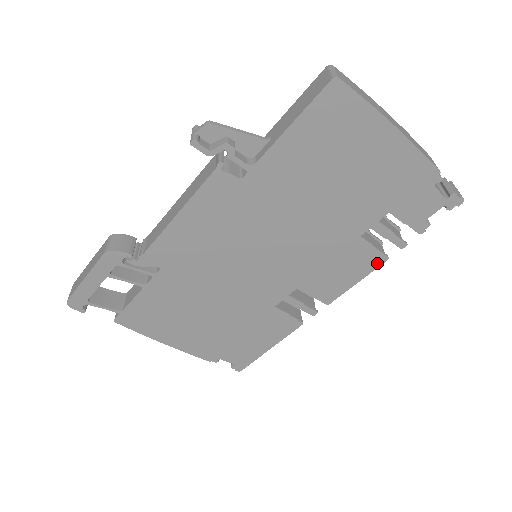
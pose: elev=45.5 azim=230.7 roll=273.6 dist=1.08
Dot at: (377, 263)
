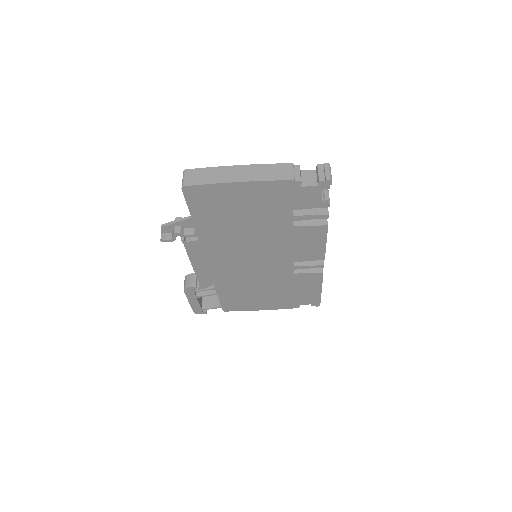
Dot at: (324, 231)
